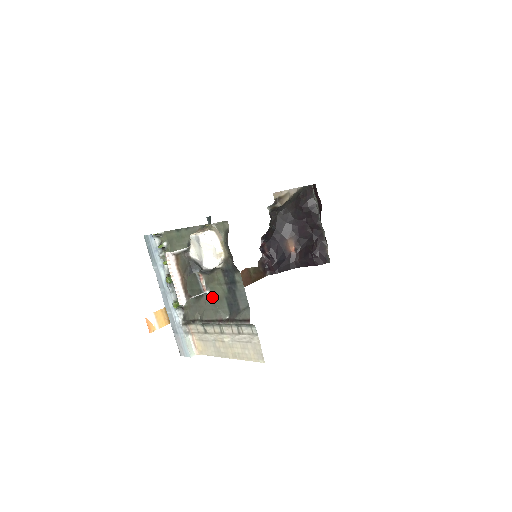
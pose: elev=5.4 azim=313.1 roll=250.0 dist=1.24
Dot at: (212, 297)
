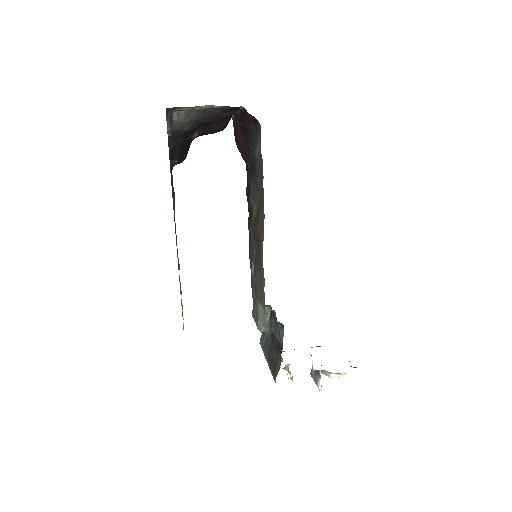
Dot at: occluded
